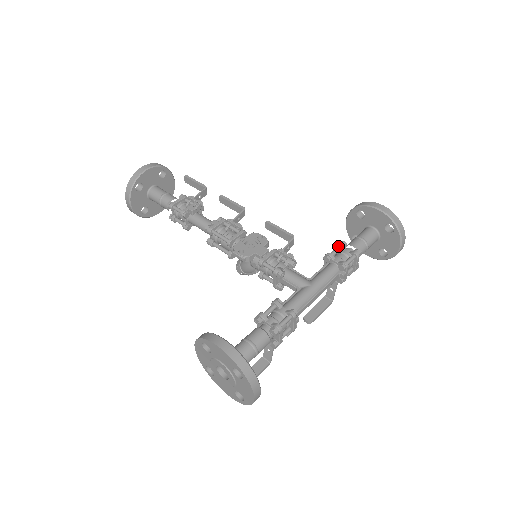
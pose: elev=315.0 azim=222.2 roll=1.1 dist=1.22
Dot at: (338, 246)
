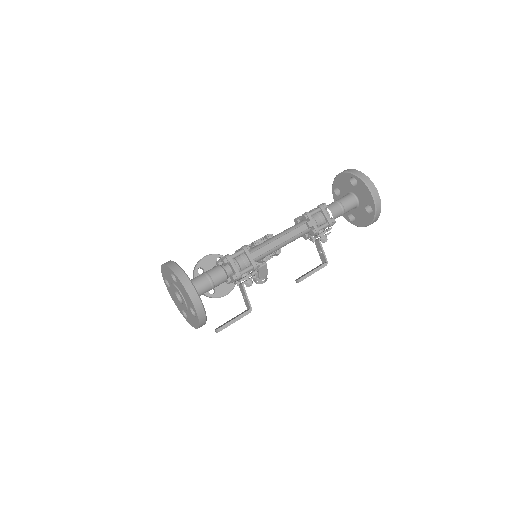
Dot at: occluded
